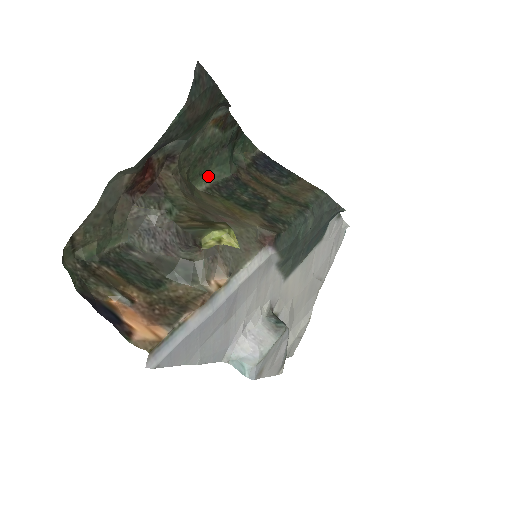
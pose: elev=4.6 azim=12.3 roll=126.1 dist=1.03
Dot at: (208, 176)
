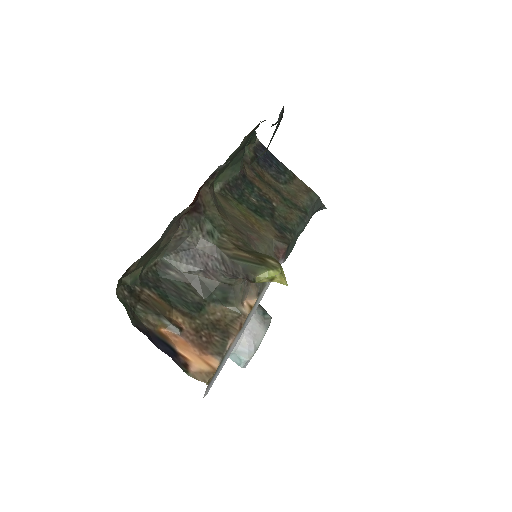
Dot at: (222, 176)
